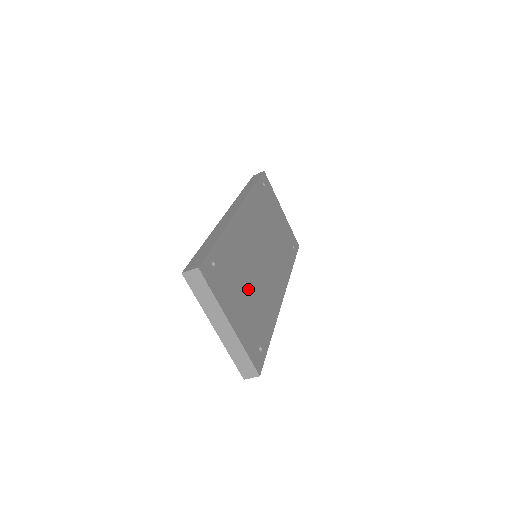
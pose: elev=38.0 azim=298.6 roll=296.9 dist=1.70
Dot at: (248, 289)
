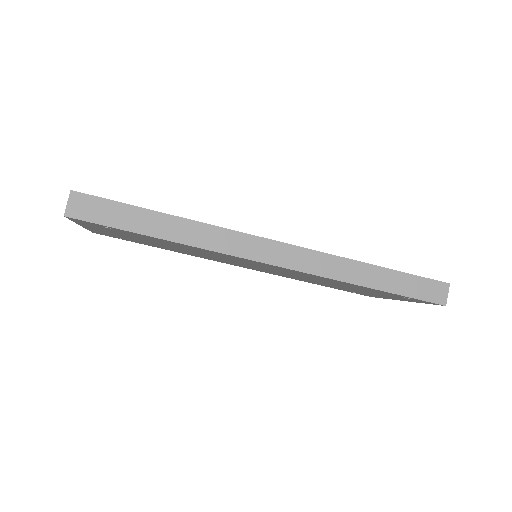
Dot at: occluded
